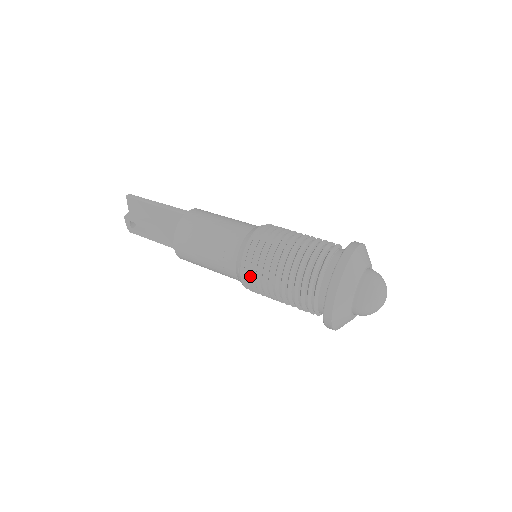
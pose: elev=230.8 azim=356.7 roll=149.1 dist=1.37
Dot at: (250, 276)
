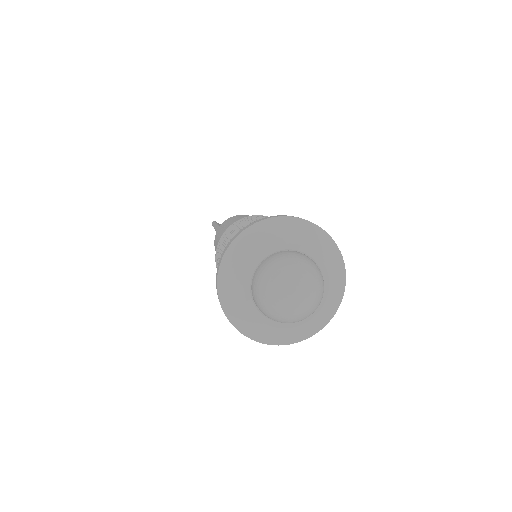
Dot at: occluded
